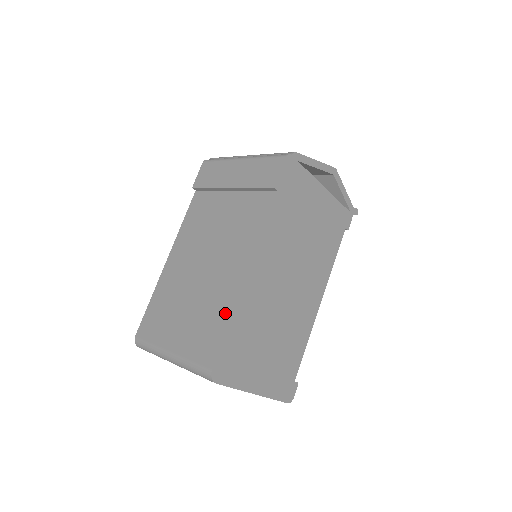
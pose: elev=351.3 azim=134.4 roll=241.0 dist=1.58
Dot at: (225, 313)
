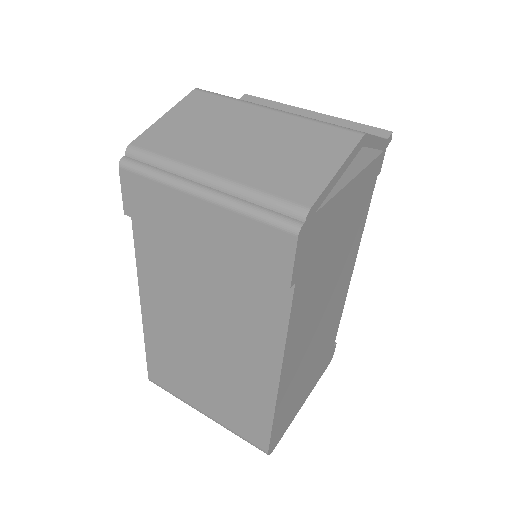
Dot at: (263, 410)
